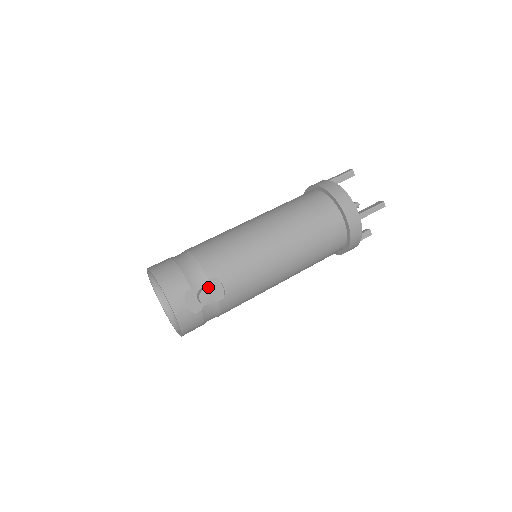
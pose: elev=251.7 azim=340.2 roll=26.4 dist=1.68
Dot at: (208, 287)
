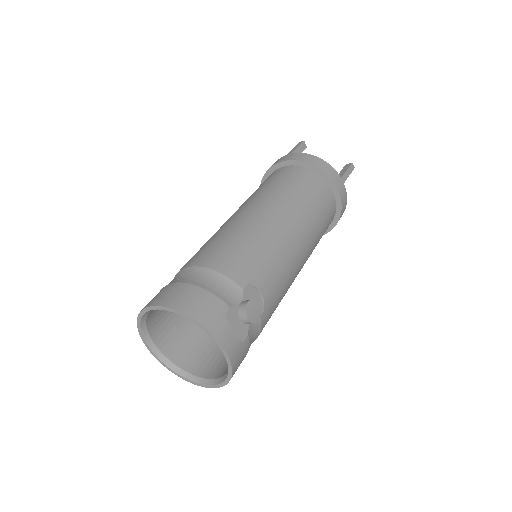
Dot at: (246, 300)
